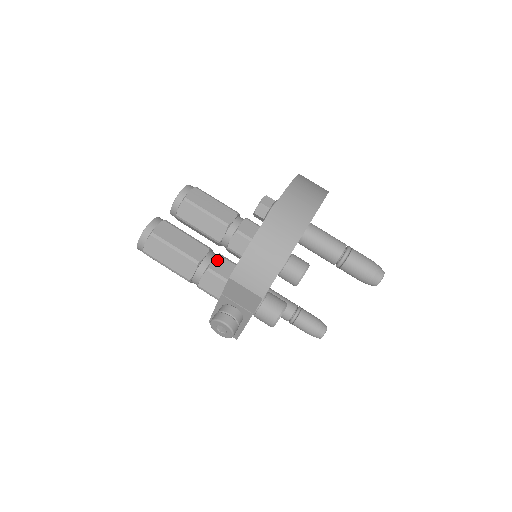
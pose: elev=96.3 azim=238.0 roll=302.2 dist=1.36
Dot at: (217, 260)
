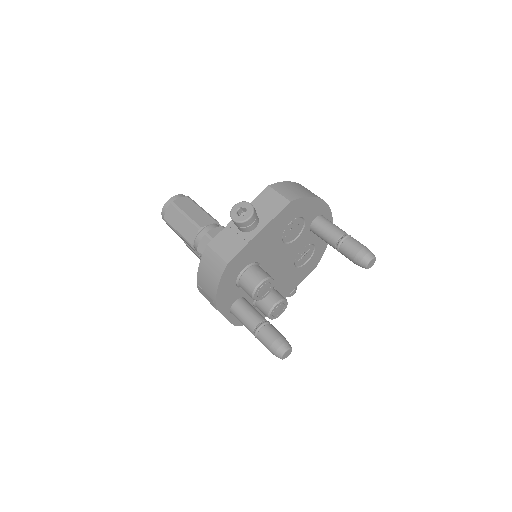
Dot at: occluded
